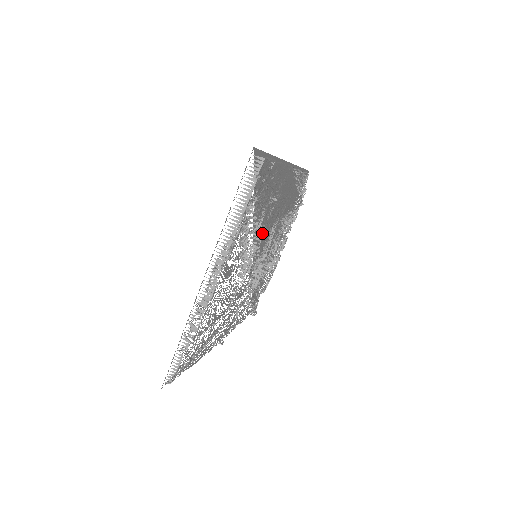
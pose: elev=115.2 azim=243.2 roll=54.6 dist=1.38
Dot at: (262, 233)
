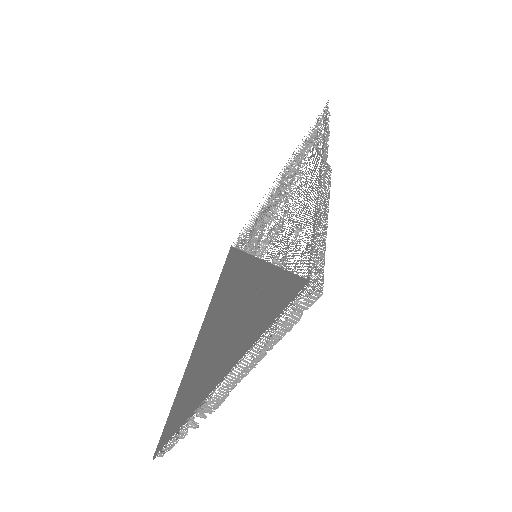
Dot at: occluded
